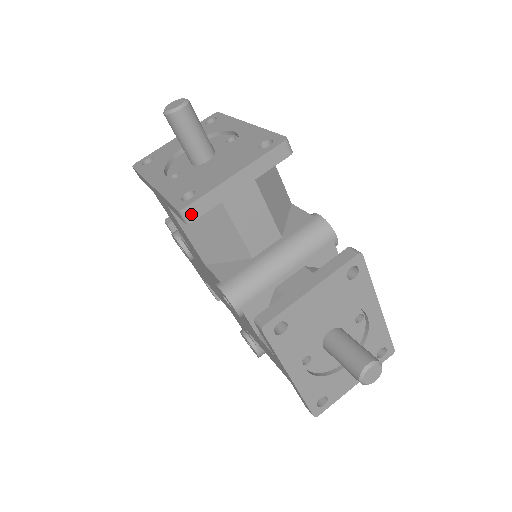
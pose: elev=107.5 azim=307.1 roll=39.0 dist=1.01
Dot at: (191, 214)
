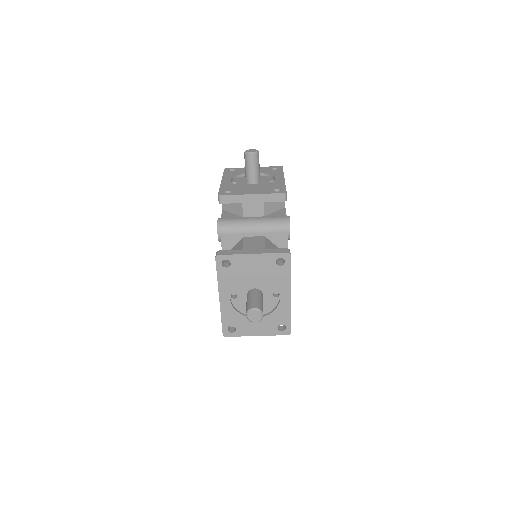
Dot at: (228, 334)
